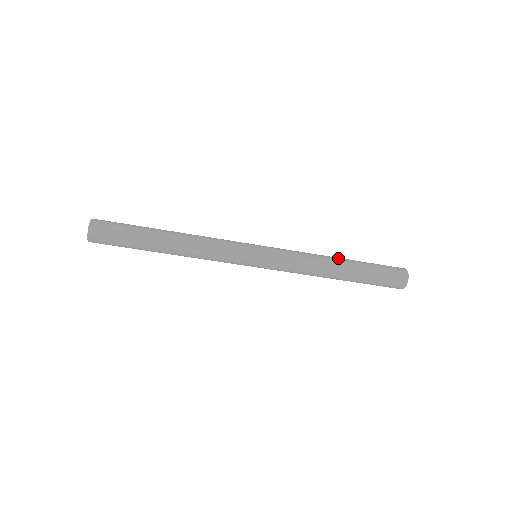
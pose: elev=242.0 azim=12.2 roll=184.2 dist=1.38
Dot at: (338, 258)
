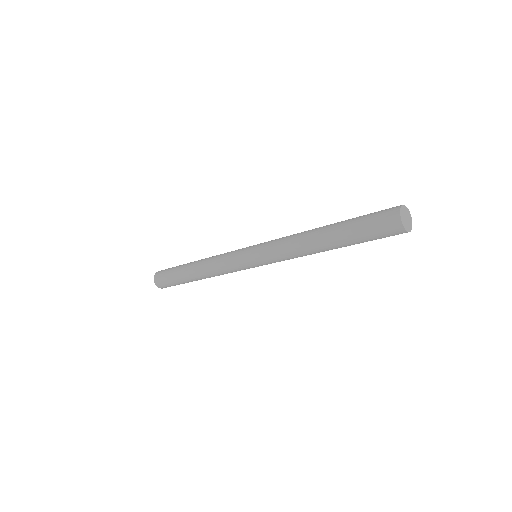
Dot at: occluded
